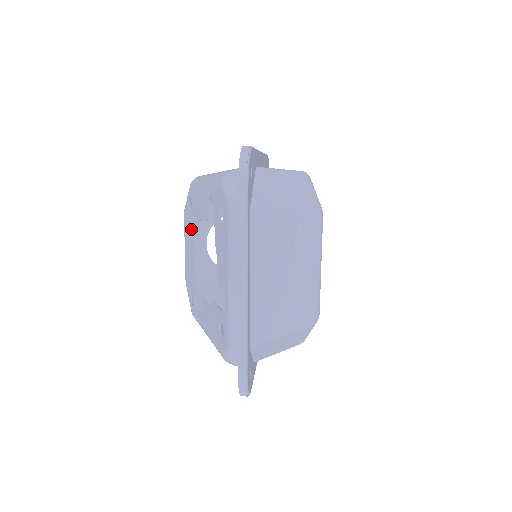
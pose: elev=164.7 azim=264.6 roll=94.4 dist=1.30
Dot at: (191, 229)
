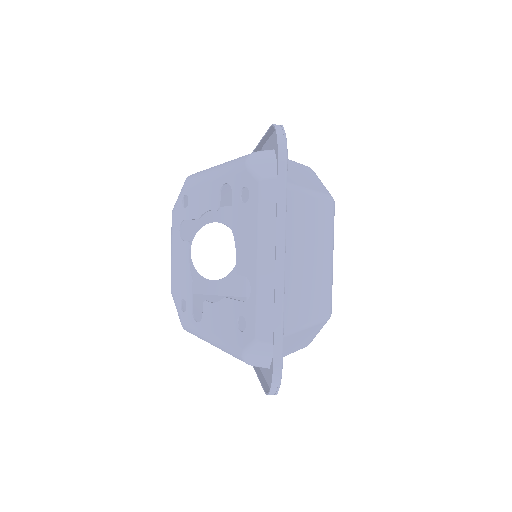
Dot at: occluded
